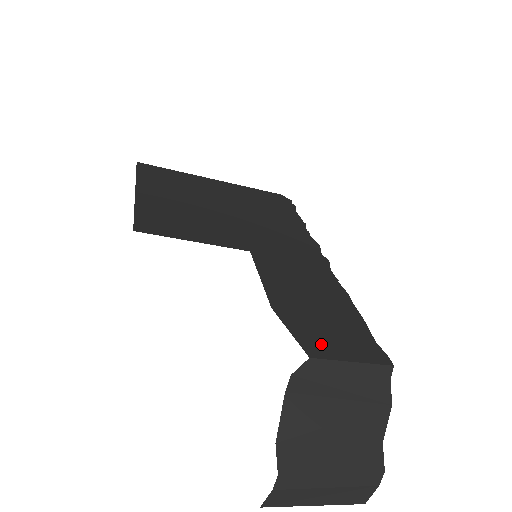
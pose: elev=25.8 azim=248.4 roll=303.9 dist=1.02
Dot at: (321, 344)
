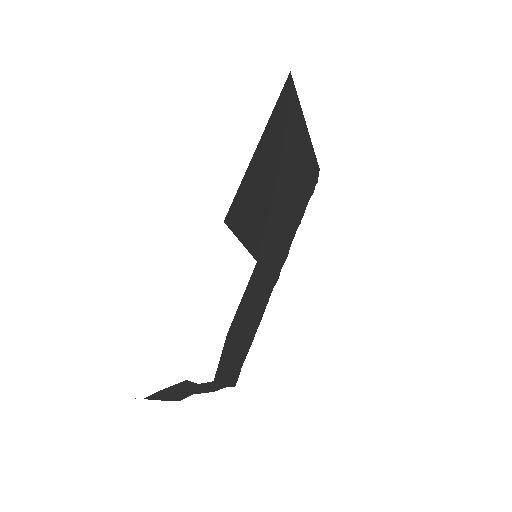
Dot at: (224, 369)
